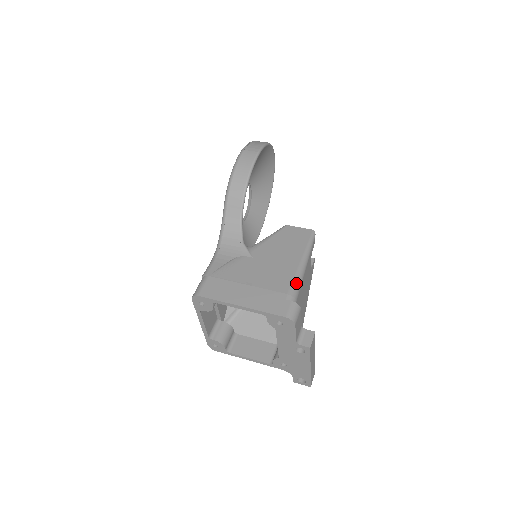
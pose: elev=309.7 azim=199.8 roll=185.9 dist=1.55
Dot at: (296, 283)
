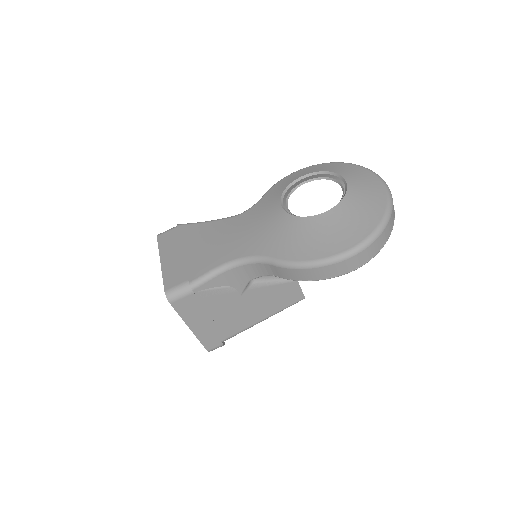
Dot at: occluded
